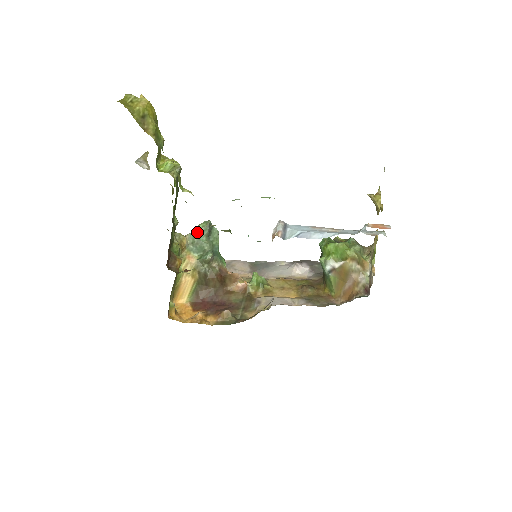
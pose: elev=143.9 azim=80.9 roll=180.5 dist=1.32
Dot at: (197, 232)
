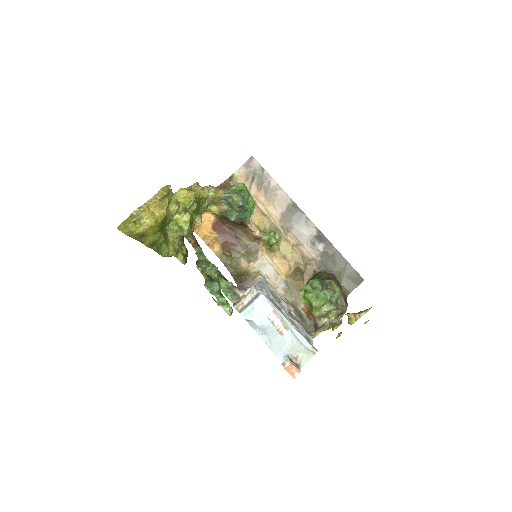
Dot at: (232, 197)
